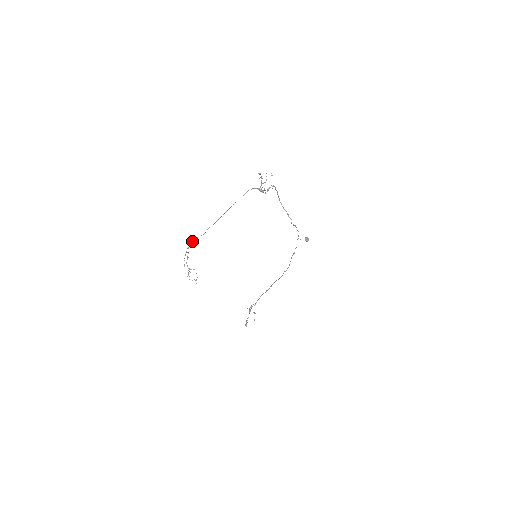
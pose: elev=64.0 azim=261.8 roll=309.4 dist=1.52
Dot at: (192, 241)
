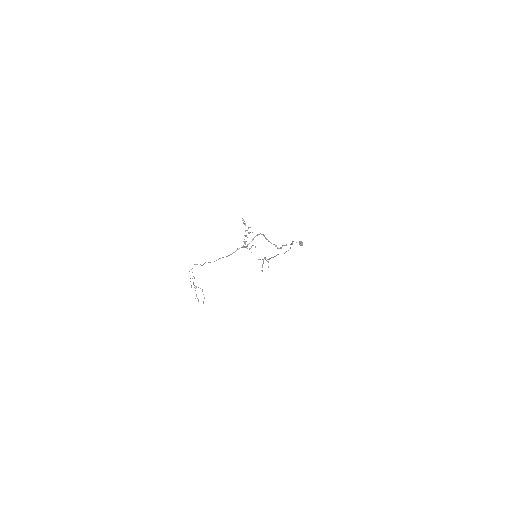
Dot at: occluded
